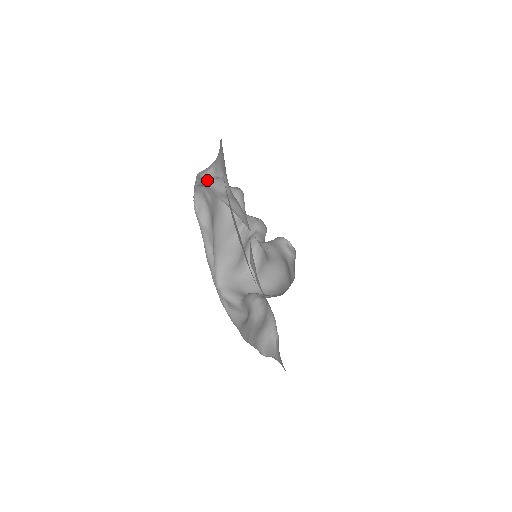
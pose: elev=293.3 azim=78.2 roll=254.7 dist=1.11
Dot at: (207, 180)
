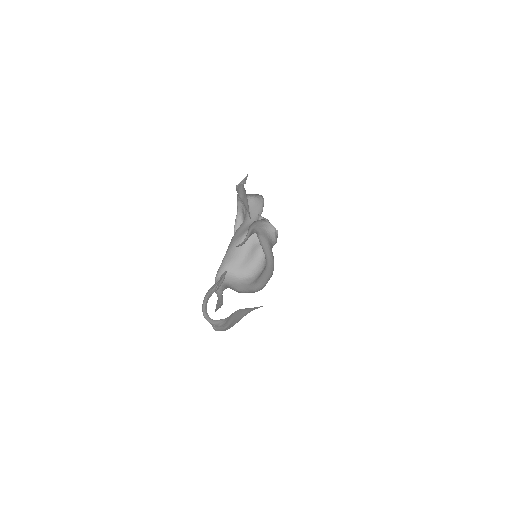
Dot at: (238, 185)
